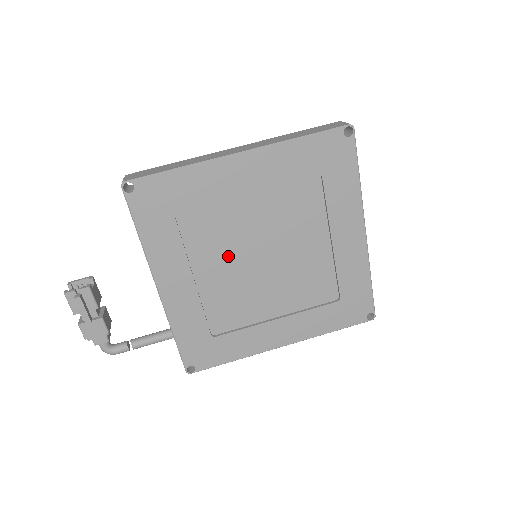
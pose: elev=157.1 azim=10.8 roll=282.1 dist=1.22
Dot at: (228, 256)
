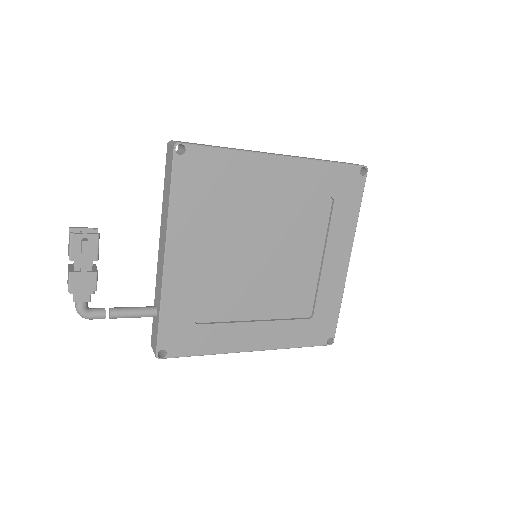
Dot at: (238, 246)
